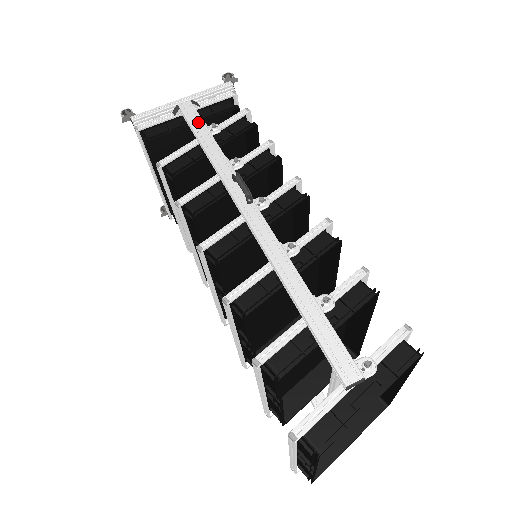
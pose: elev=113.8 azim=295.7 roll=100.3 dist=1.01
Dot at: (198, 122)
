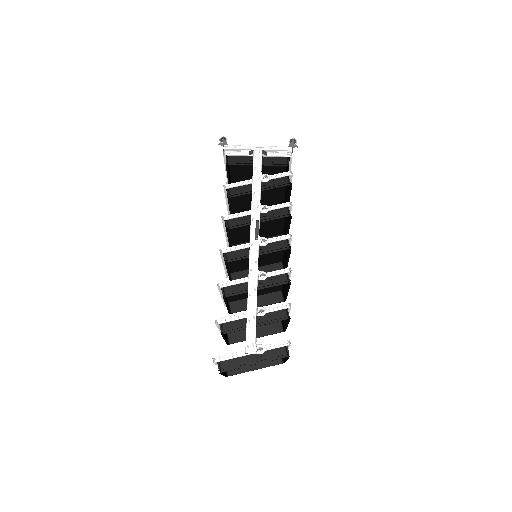
Dot at: (258, 170)
